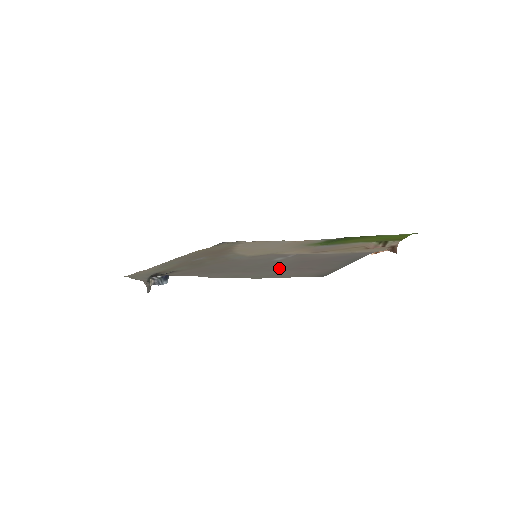
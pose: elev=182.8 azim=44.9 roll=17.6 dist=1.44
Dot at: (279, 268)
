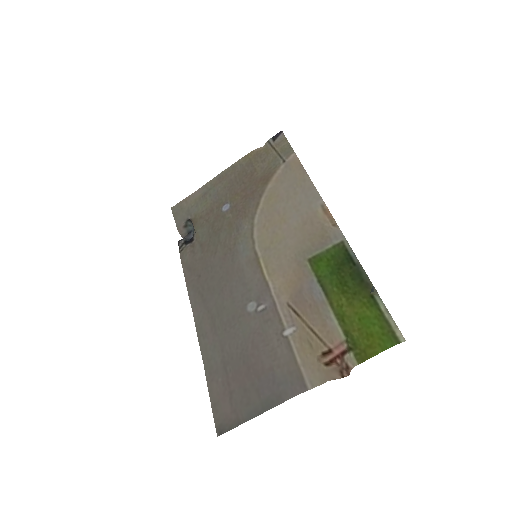
Dot at: (227, 351)
